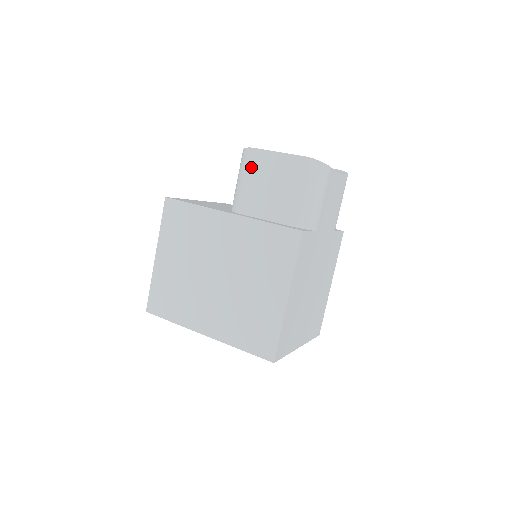
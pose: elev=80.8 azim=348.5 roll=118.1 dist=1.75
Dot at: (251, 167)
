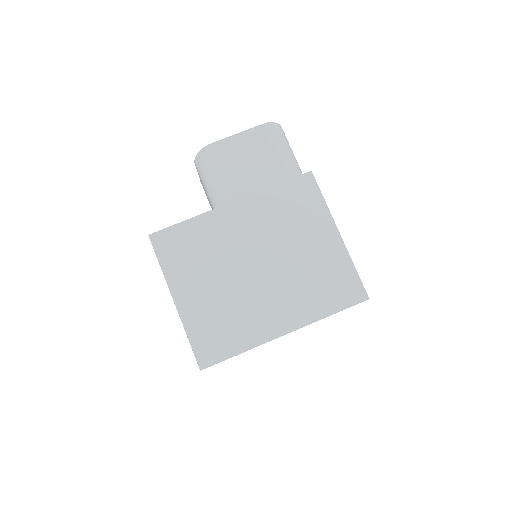
Dot at: (219, 160)
